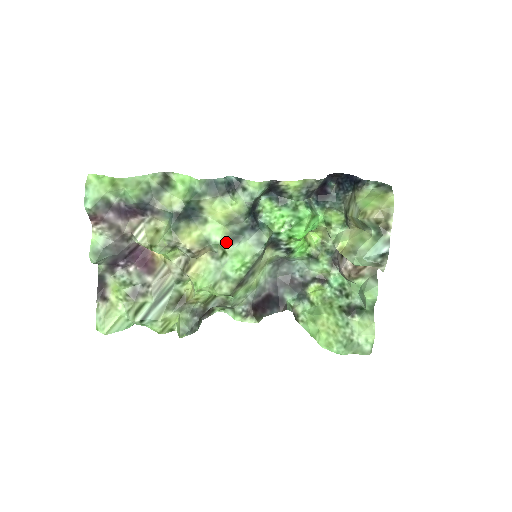
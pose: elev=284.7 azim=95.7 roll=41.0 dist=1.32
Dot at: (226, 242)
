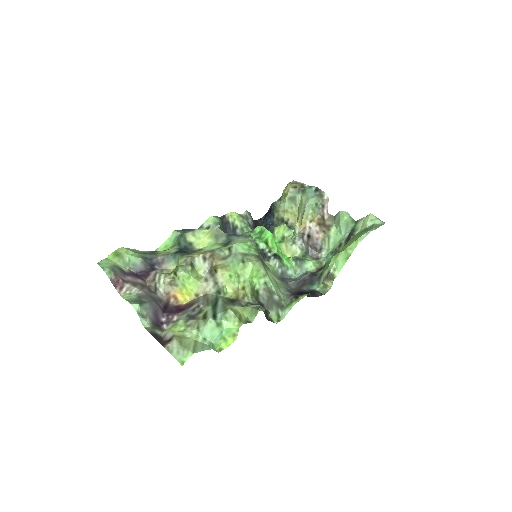
Dot at: (225, 246)
